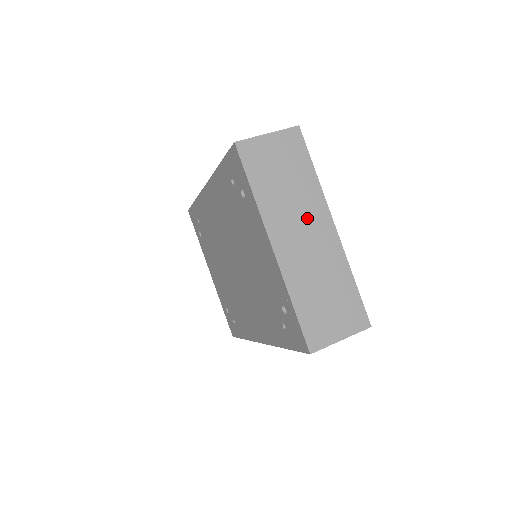
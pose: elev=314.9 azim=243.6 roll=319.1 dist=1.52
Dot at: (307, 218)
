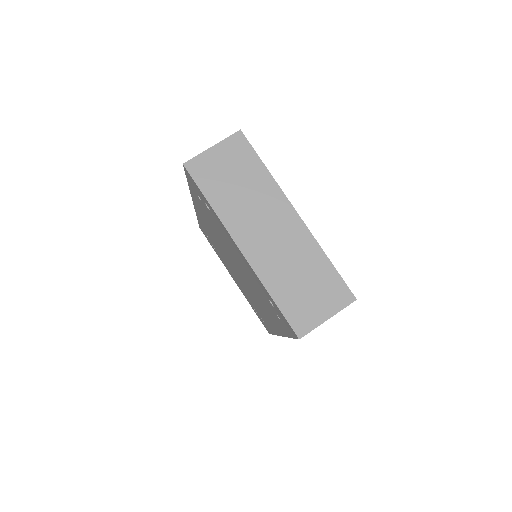
Dot at: (268, 213)
